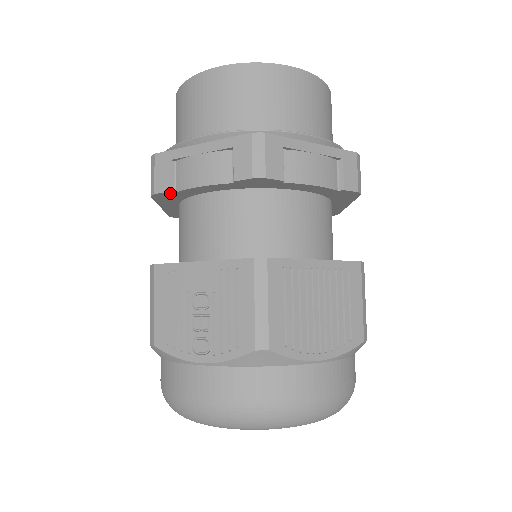
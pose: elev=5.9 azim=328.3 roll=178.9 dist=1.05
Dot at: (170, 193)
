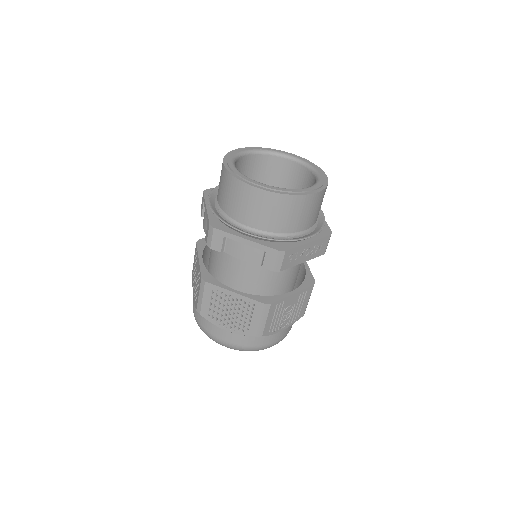
Dot at: occluded
